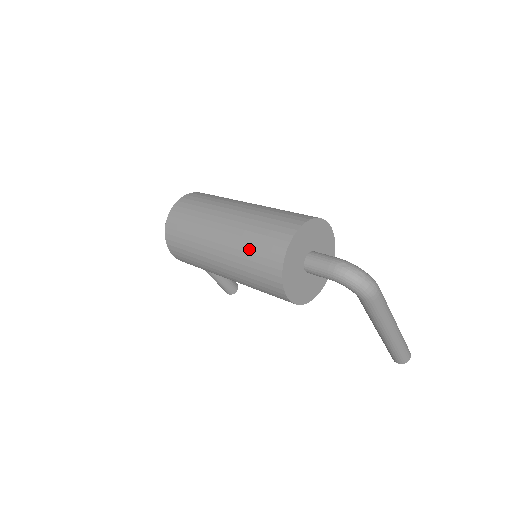
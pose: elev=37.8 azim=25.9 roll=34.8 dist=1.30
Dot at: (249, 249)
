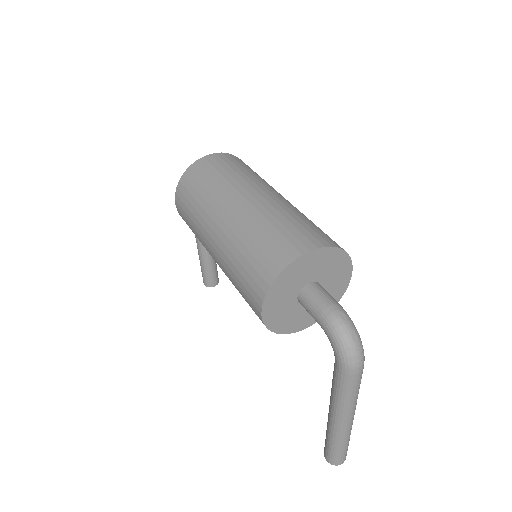
Dot at: (255, 237)
